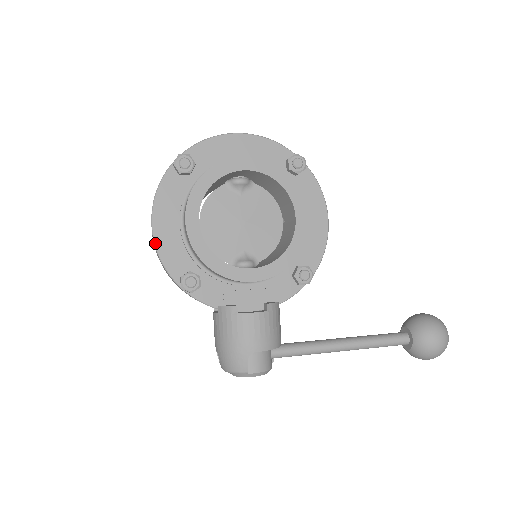
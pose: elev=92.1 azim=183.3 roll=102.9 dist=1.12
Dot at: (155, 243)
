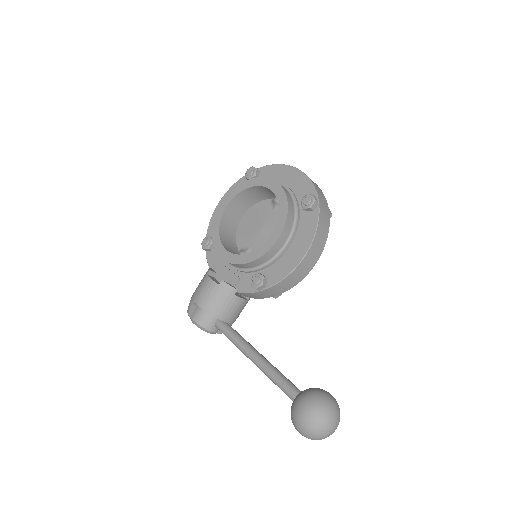
Dot at: (213, 213)
